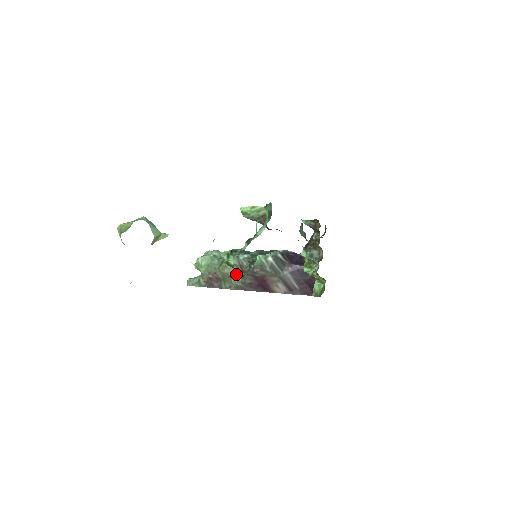
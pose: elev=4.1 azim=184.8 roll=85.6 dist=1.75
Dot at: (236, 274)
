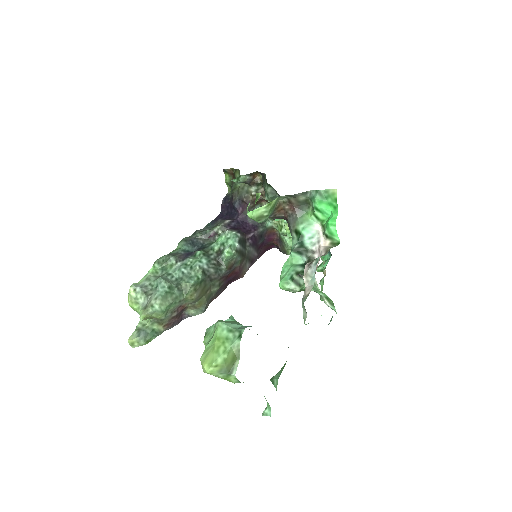
Dot at: (206, 289)
